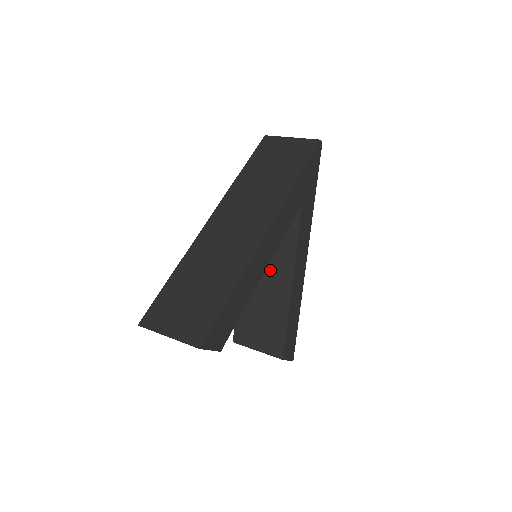
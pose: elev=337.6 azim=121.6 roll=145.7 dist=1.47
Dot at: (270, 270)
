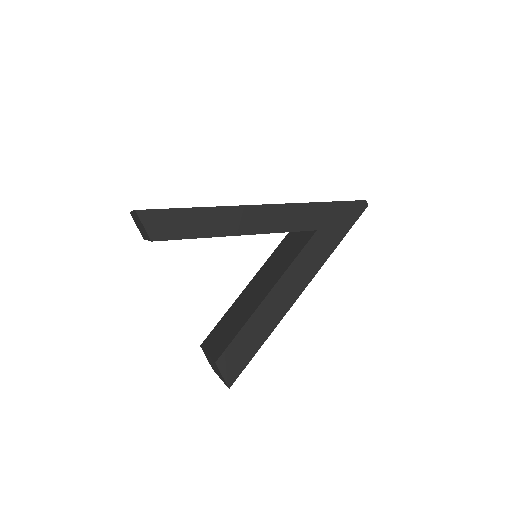
Dot at: (264, 283)
